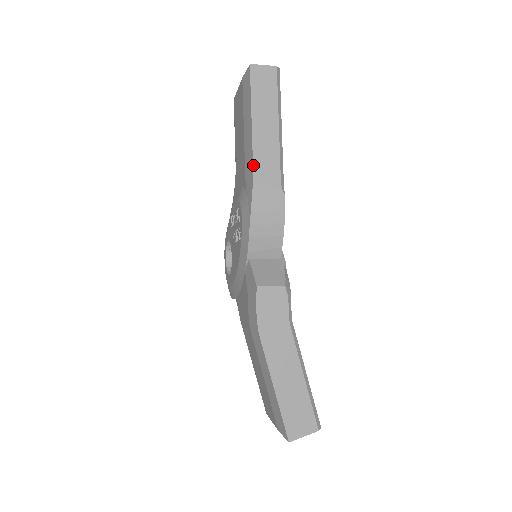
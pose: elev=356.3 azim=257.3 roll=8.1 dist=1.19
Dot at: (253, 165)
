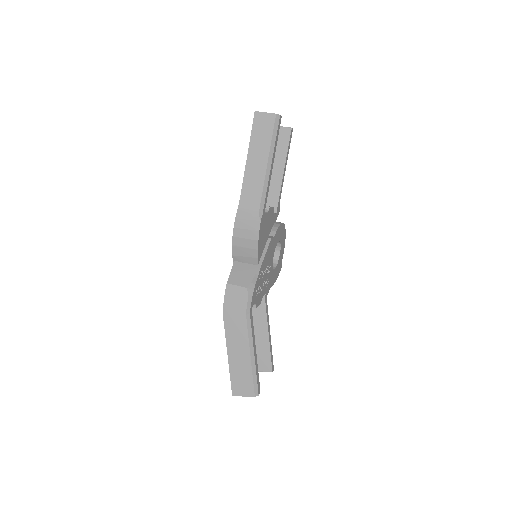
Dot at: (241, 193)
